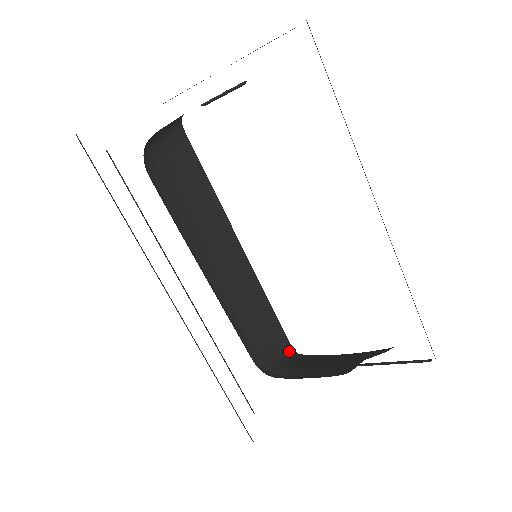
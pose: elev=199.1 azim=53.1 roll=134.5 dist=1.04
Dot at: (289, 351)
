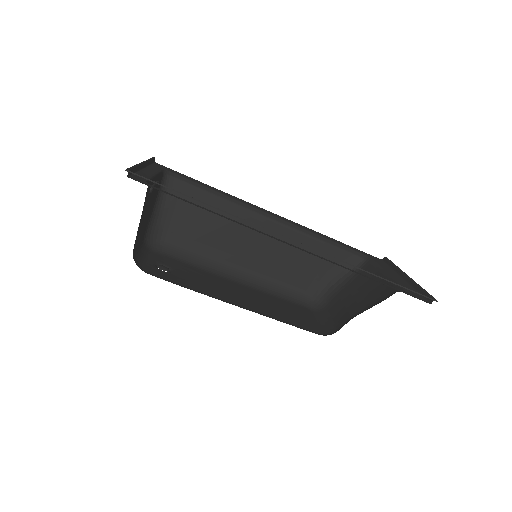
Dot at: (354, 263)
